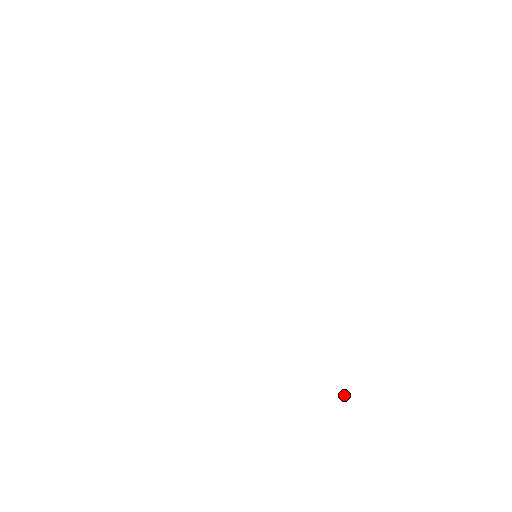
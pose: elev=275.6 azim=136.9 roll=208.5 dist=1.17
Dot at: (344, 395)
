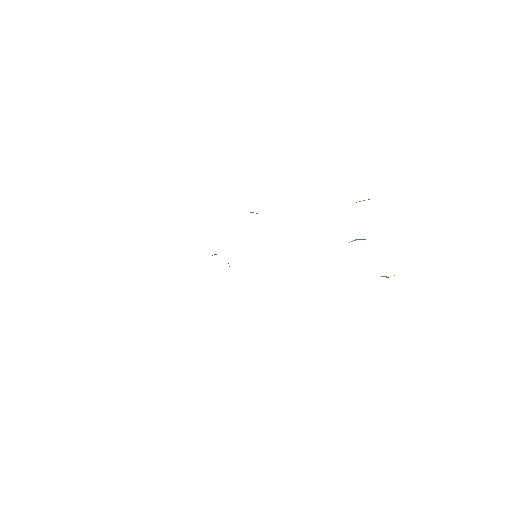
Dot at: occluded
